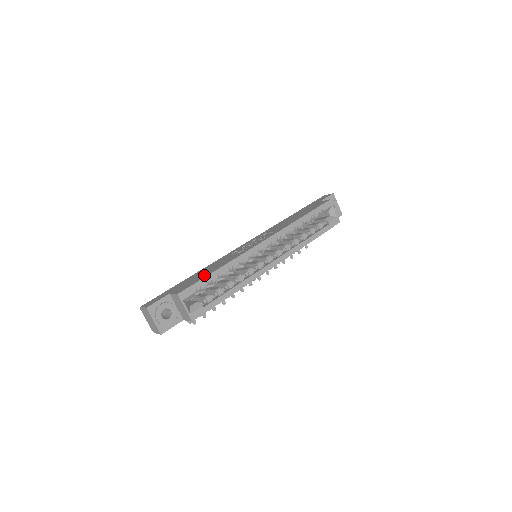
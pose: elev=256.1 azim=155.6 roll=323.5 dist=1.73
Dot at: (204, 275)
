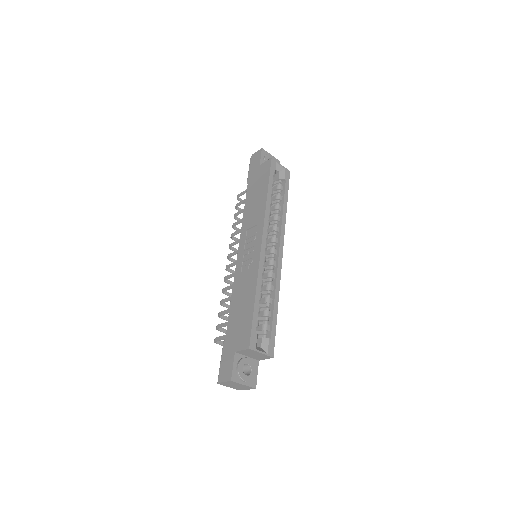
Dot at: (248, 313)
